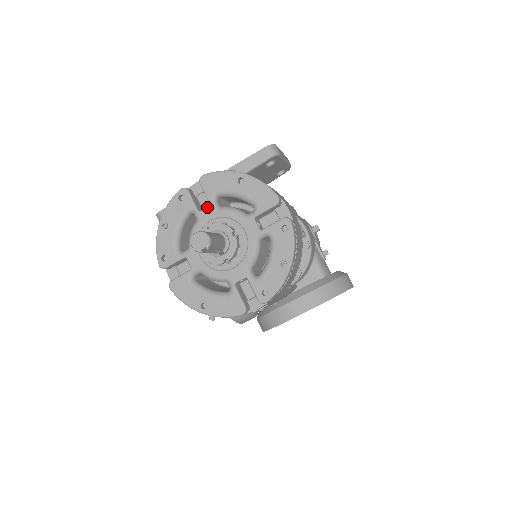
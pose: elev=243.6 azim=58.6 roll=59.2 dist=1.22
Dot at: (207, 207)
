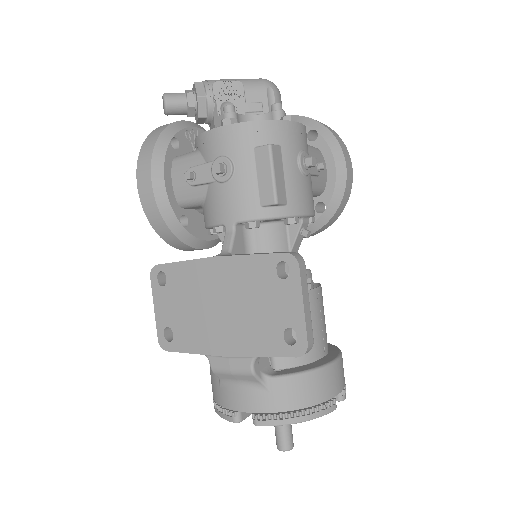
Dot at: occluded
